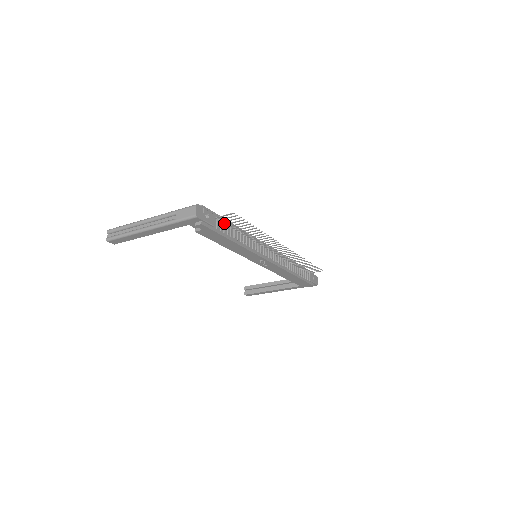
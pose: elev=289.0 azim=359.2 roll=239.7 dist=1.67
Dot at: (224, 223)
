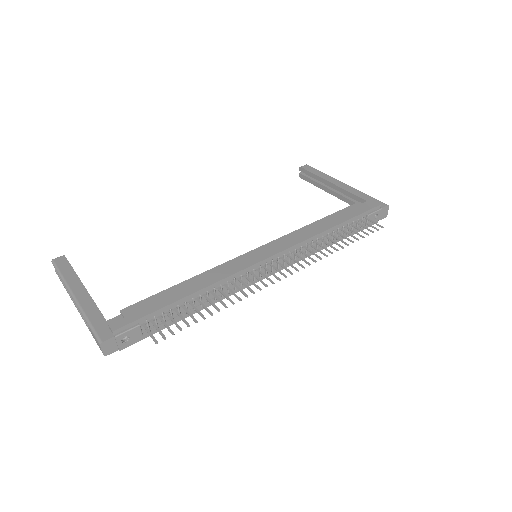
Dot at: (162, 315)
